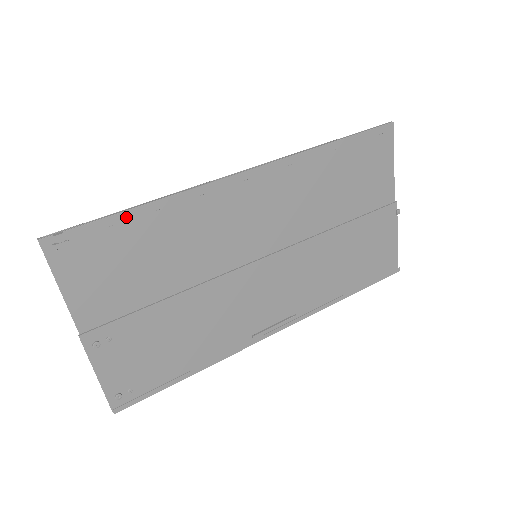
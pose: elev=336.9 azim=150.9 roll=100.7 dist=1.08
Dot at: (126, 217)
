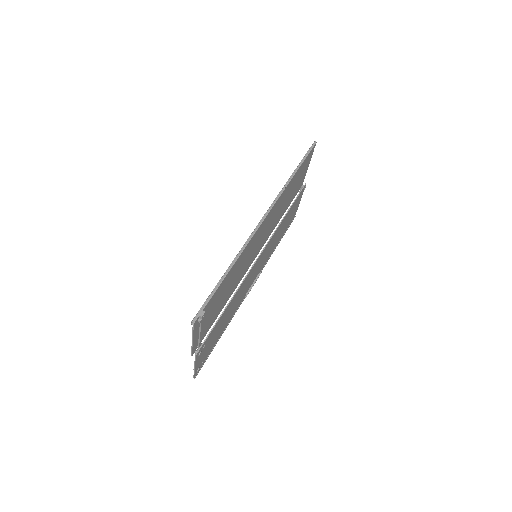
Dot at: (223, 281)
